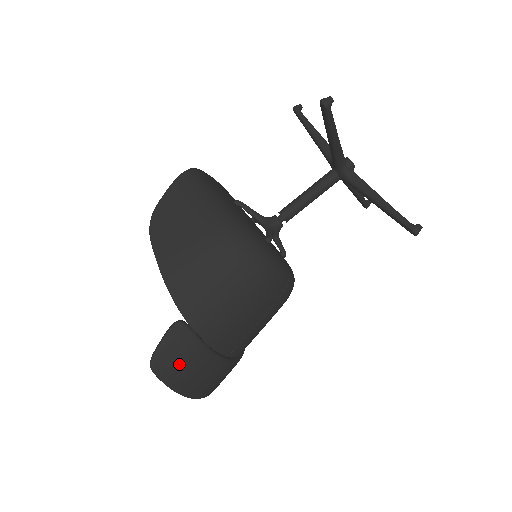
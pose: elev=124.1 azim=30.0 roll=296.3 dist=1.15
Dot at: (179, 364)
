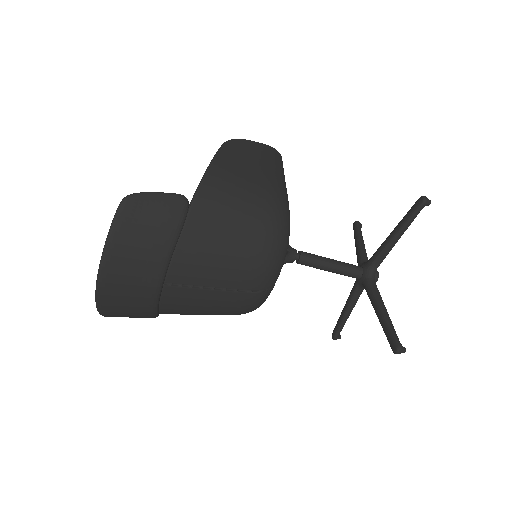
Dot at: (143, 226)
